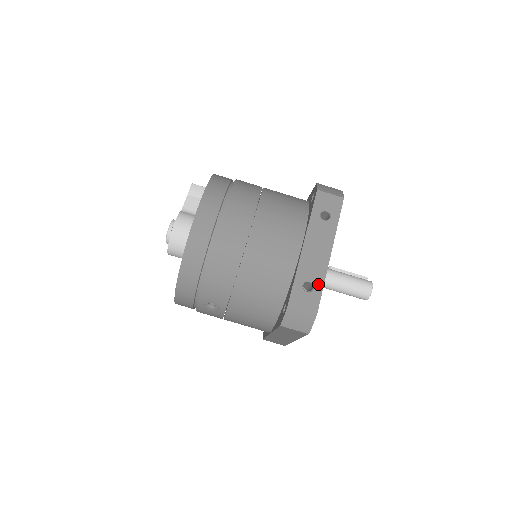
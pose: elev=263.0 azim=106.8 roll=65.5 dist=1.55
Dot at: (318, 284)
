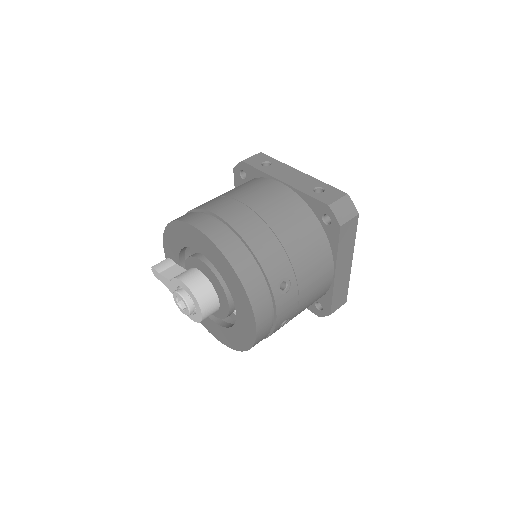
Dot at: (321, 185)
